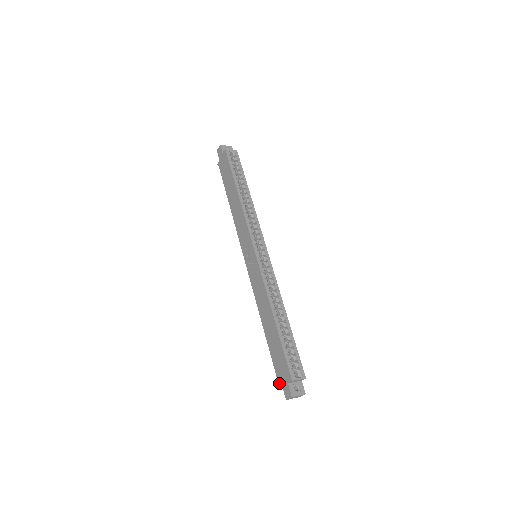
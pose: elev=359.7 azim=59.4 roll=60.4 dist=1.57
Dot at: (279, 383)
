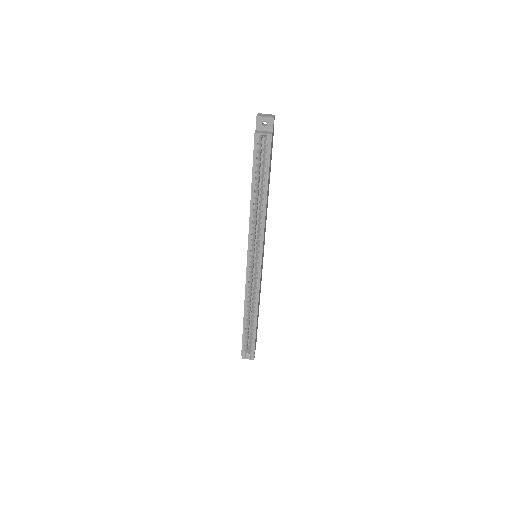
Dot at: occluded
